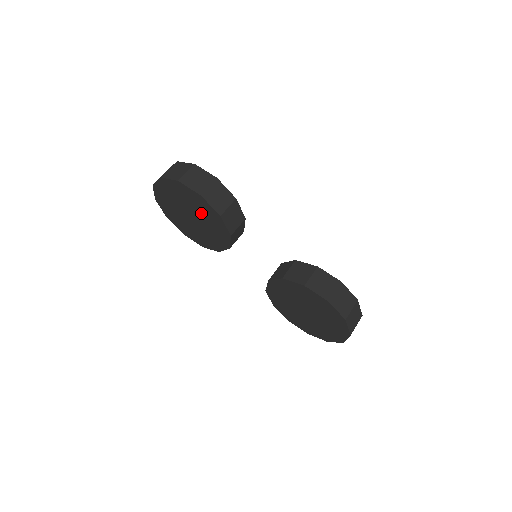
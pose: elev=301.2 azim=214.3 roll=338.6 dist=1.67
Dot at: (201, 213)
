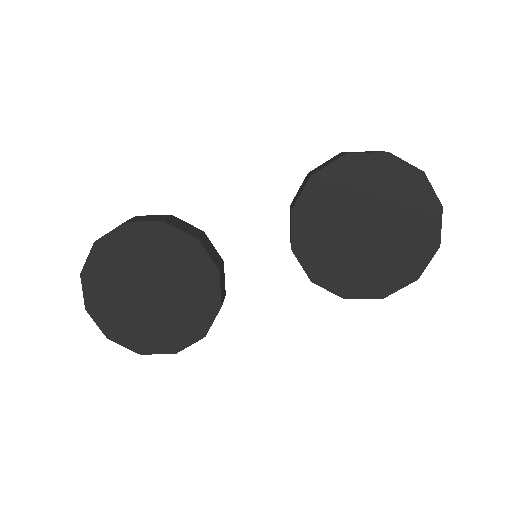
Dot at: (150, 259)
